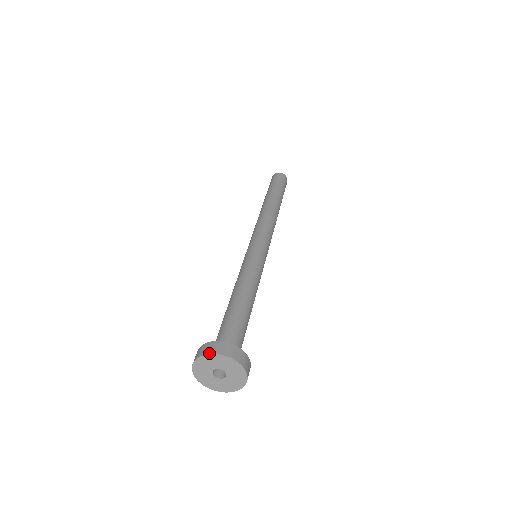
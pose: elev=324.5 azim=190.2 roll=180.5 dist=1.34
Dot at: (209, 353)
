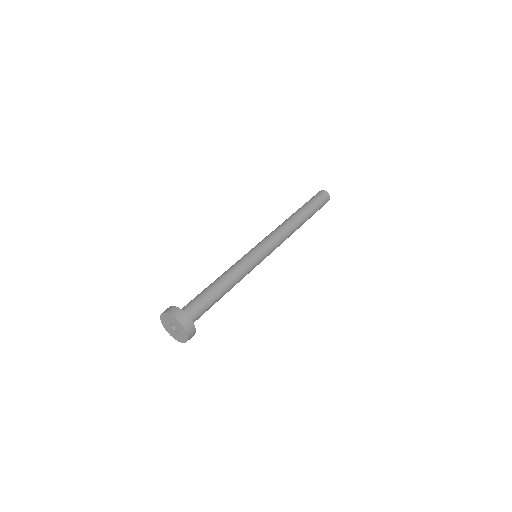
Dot at: (161, 315)
